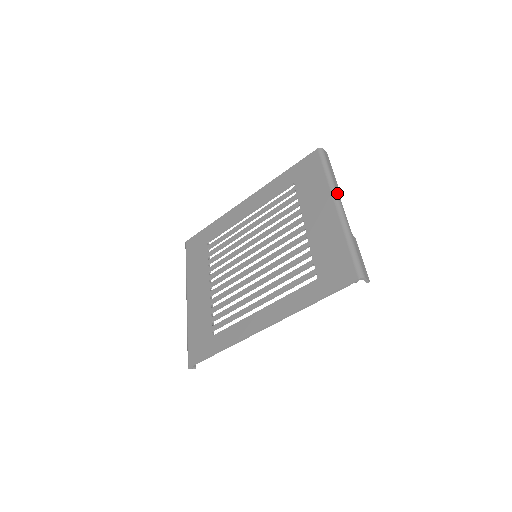
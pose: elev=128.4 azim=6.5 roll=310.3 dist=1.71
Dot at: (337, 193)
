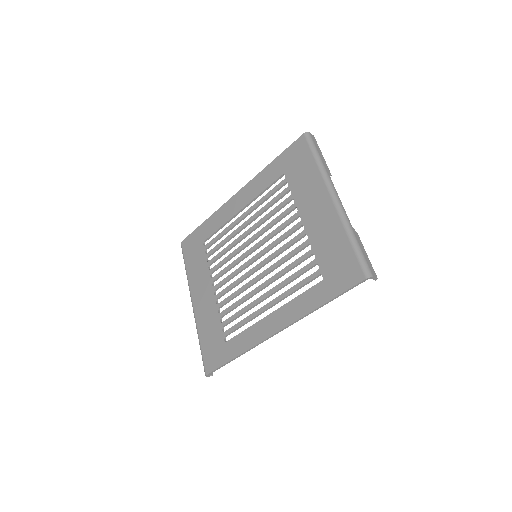
Dot at: (331, 183)
